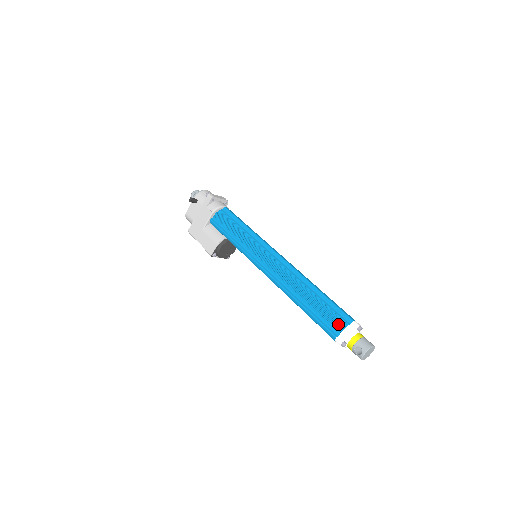
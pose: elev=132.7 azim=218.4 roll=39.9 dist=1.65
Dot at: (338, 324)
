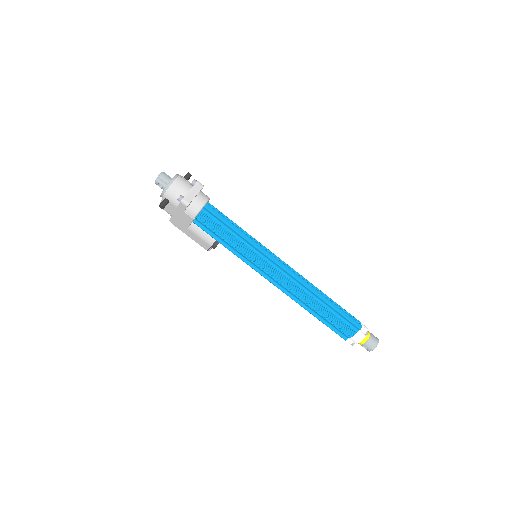
Dot at: (347, 332)
